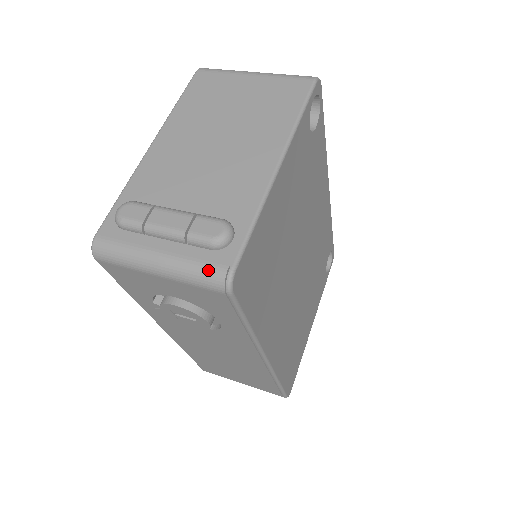
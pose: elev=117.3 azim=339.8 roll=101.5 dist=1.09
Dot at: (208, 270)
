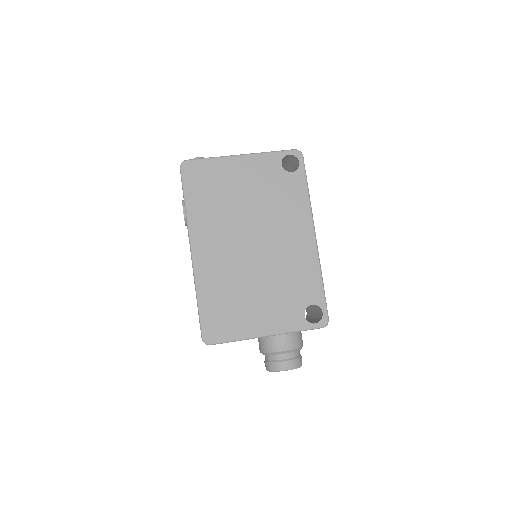
Dot at: occluded
